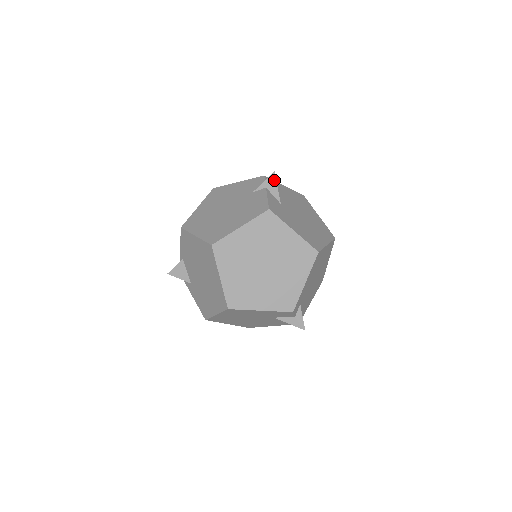
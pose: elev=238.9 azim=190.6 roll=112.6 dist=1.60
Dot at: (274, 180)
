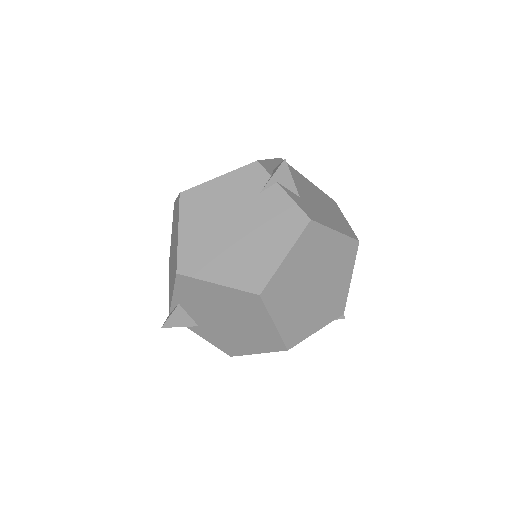
Dot at: (286, 170)
